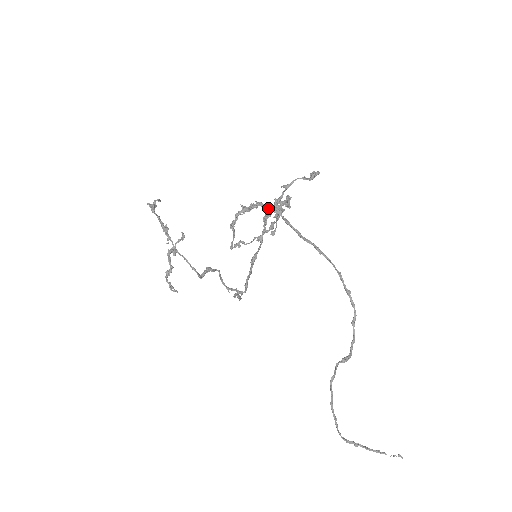
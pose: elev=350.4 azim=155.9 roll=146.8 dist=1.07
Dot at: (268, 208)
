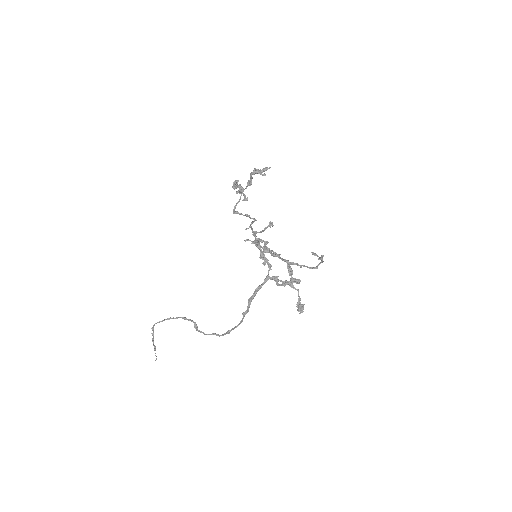
Dot at: (268, 272)
